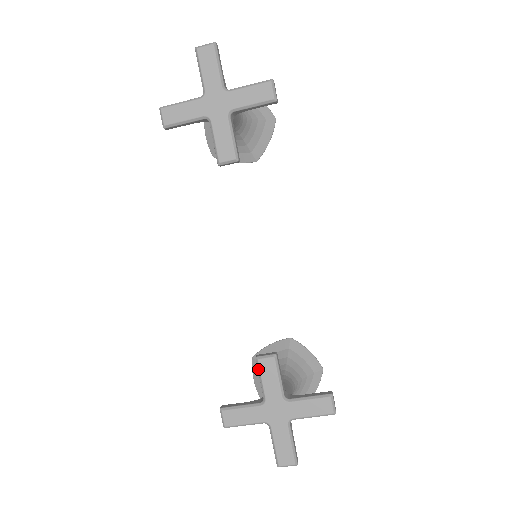
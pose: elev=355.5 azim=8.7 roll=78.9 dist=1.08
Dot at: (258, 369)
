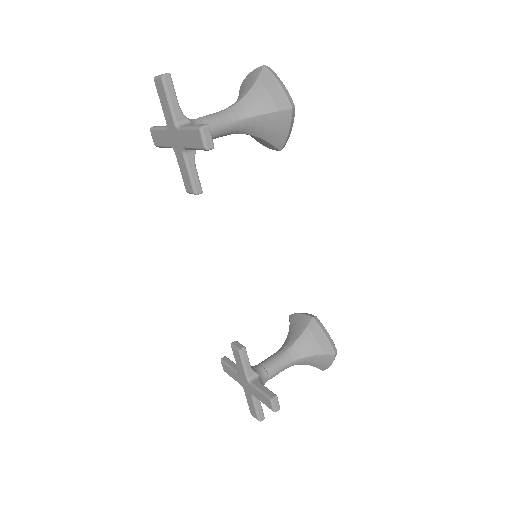
Dot at: (233, 352)
